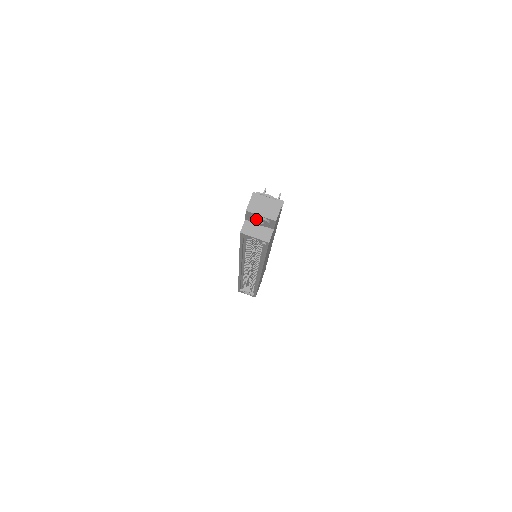
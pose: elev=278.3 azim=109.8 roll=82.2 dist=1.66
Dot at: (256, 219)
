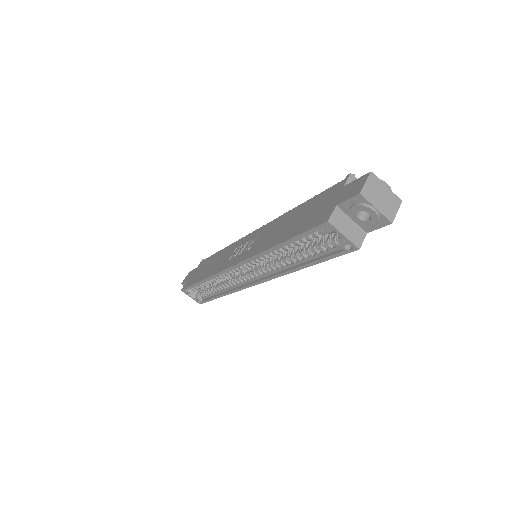
Dot at: (358, 210)
